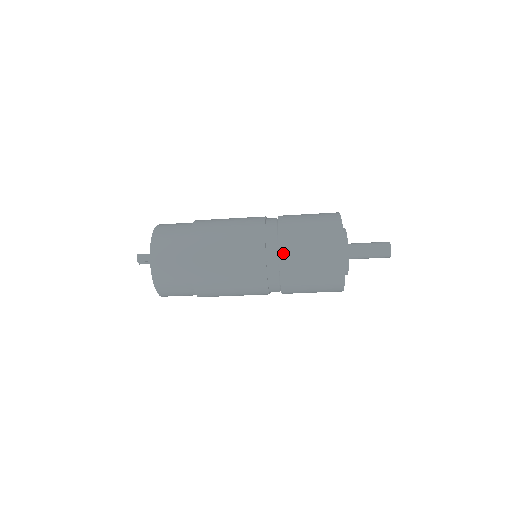
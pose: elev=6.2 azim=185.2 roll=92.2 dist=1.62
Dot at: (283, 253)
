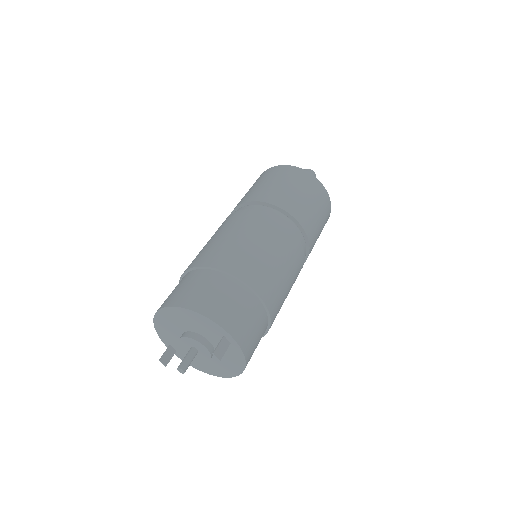
Dot at: (305, 226)
